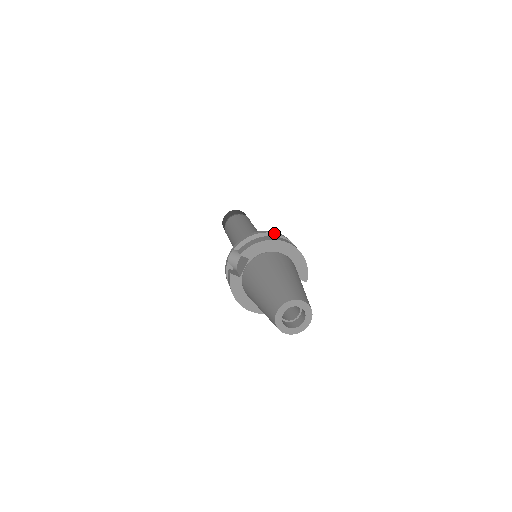
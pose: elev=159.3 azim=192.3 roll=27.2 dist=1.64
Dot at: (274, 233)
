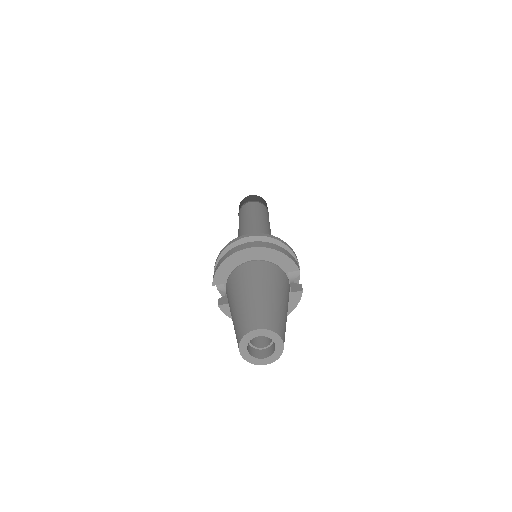
Dot at: (239, 239)
